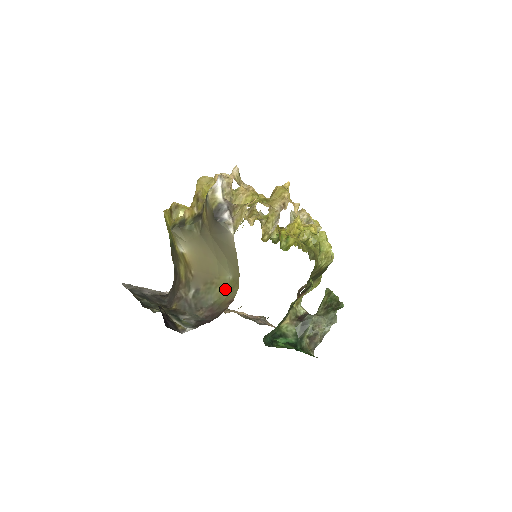
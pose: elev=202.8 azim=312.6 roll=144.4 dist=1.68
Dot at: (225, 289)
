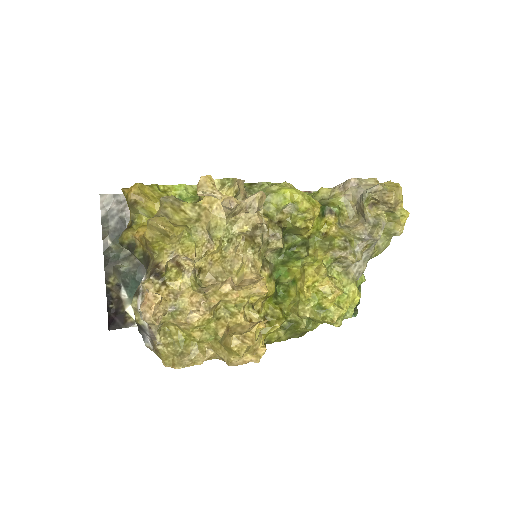
Dot at: occluded
